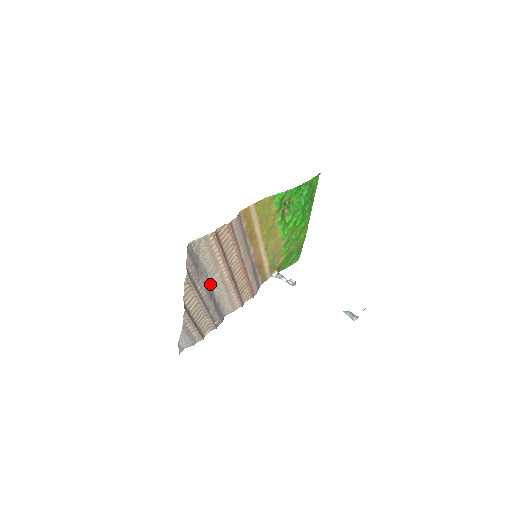
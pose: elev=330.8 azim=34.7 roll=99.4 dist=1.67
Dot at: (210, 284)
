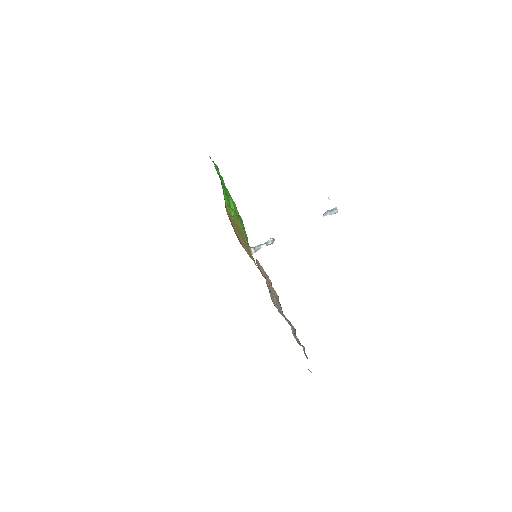
Dot at: occluded
